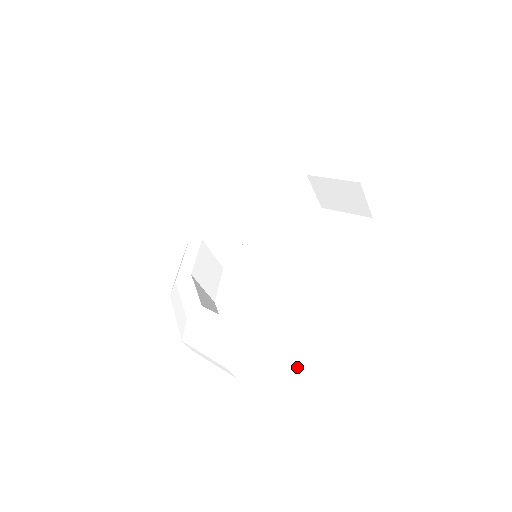
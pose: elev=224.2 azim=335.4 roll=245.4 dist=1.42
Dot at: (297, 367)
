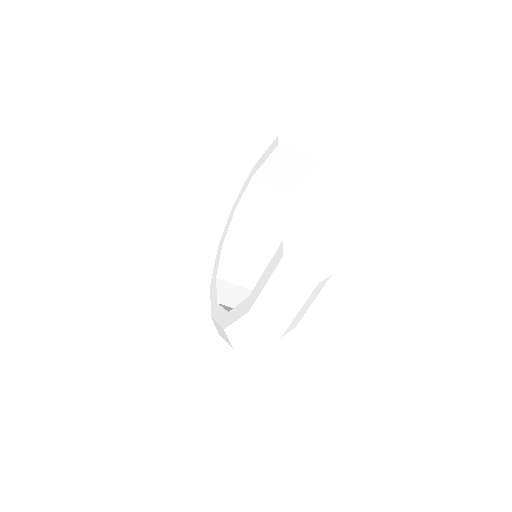
Dot at: (301, 285)
